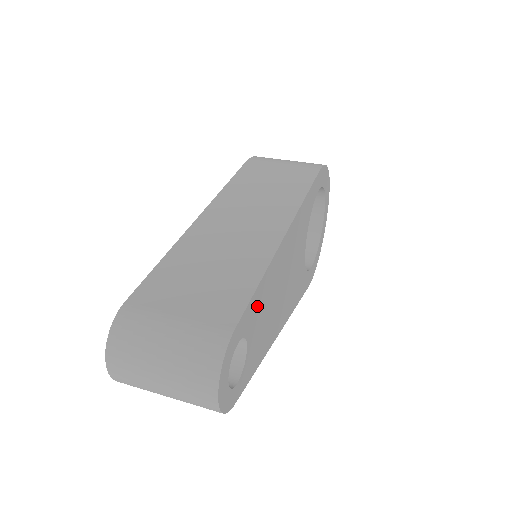
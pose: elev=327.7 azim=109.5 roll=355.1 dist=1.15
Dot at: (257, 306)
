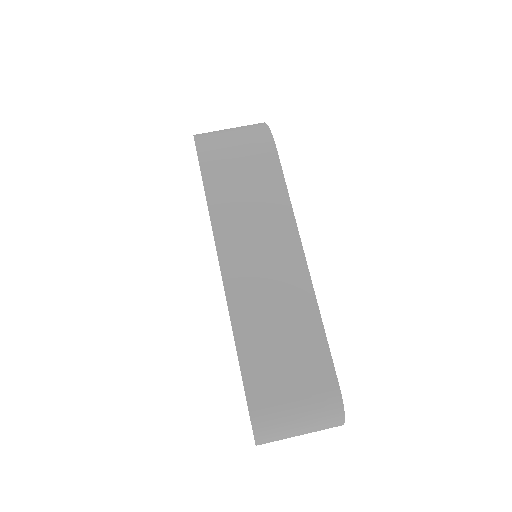
Dot at: occluded
